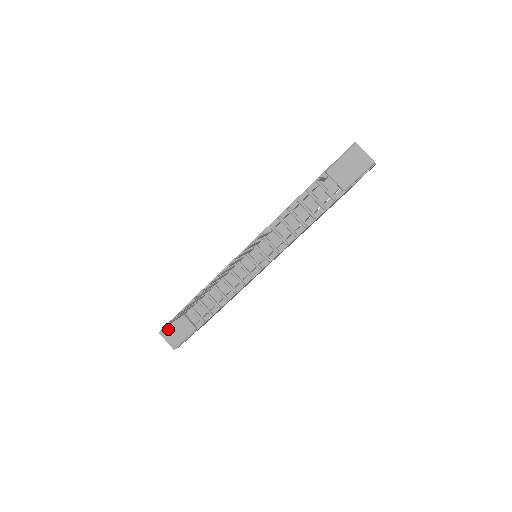
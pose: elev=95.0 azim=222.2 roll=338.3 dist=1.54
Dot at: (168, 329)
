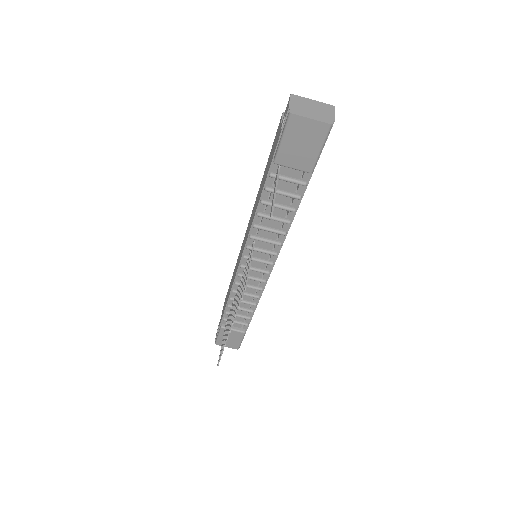
Dot at: (221, 340)
